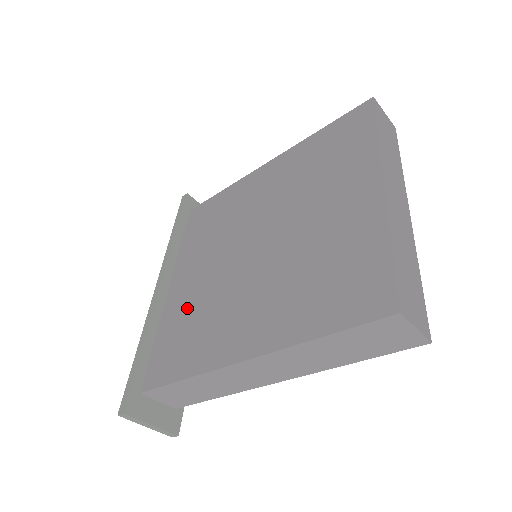
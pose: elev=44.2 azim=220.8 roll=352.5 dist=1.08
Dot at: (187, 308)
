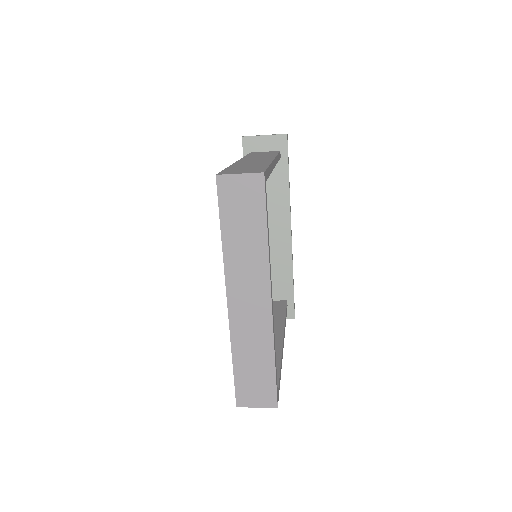
Dot at: occluded
